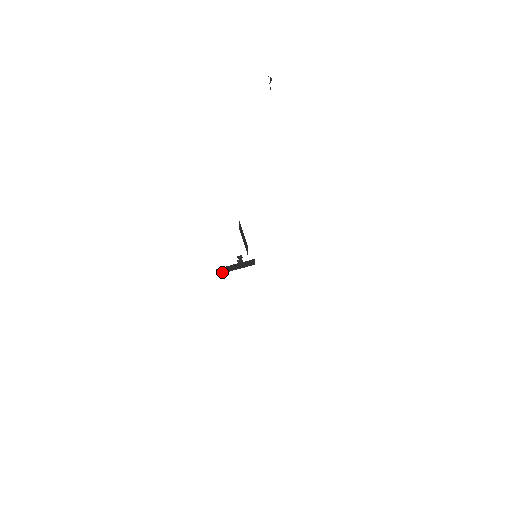
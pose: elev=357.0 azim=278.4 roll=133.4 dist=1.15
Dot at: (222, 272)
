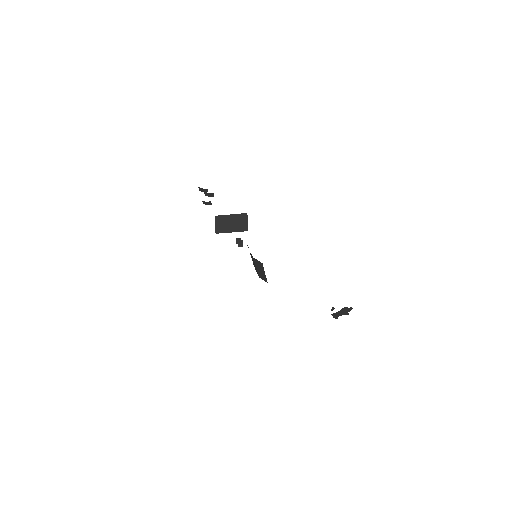
Dot at: (219, 231)
